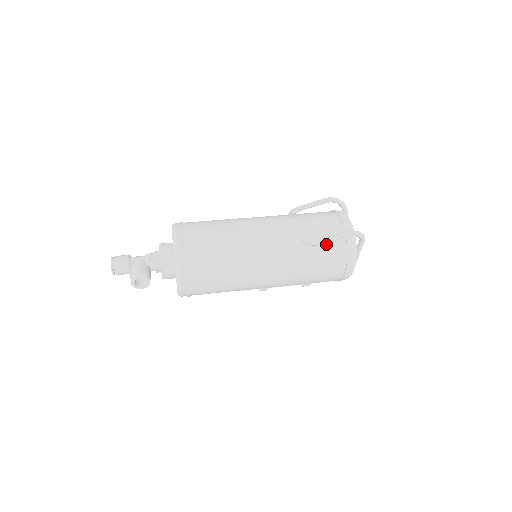
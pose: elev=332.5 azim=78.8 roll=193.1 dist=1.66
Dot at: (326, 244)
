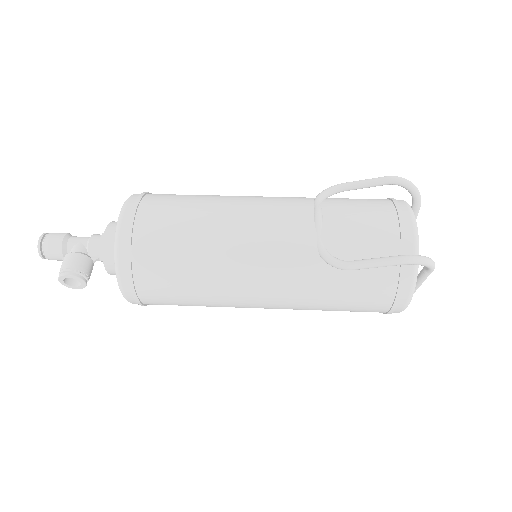
Dot at: occluded
